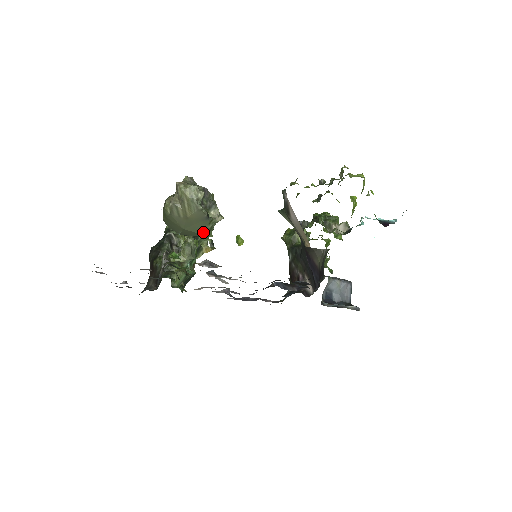
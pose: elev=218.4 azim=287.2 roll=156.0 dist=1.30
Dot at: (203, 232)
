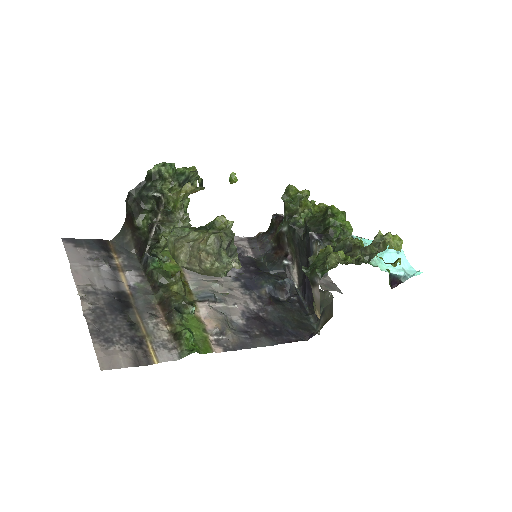
Dot at: occluded
